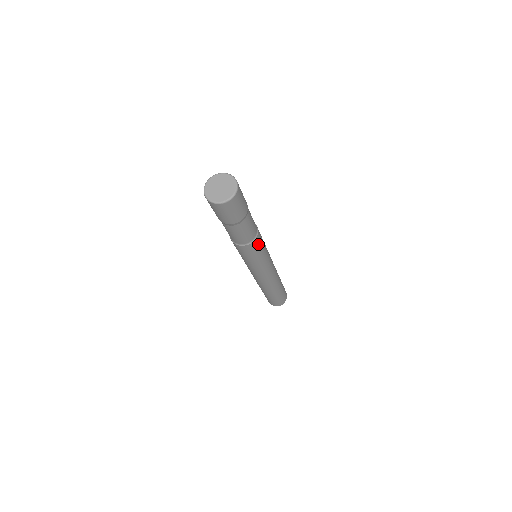
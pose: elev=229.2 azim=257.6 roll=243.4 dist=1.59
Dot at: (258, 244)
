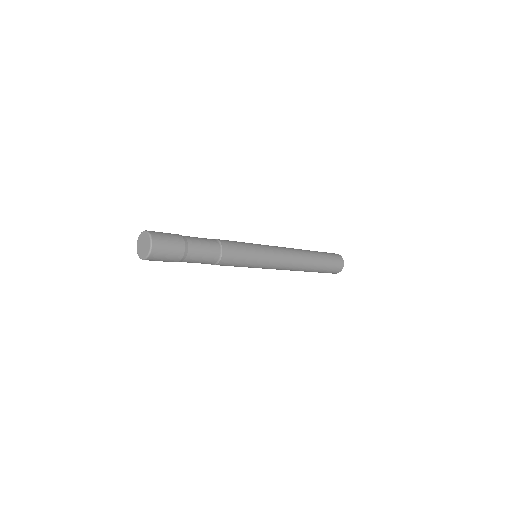
Dot at: (232, 251)
